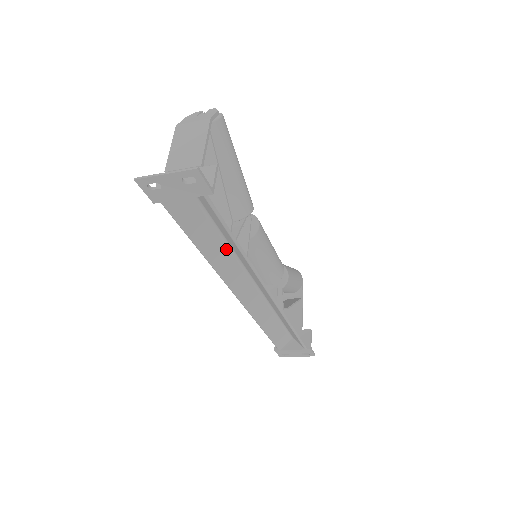
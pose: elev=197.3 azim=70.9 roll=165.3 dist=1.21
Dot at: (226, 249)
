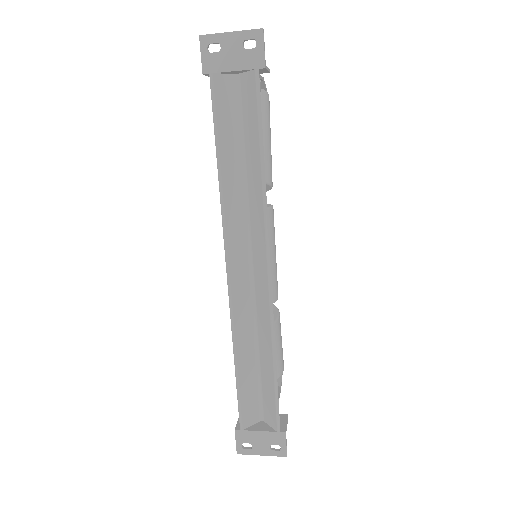
Dot at: (241, 188)
